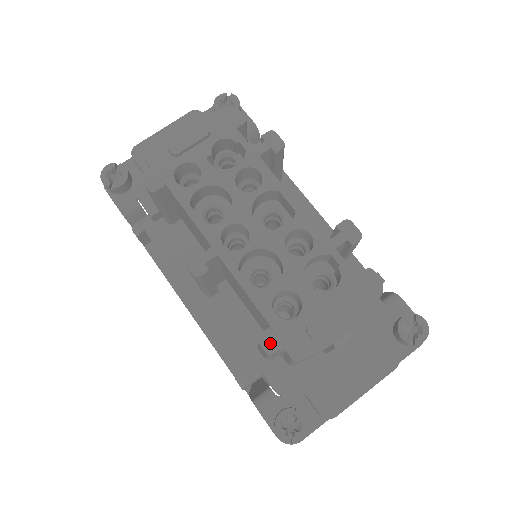
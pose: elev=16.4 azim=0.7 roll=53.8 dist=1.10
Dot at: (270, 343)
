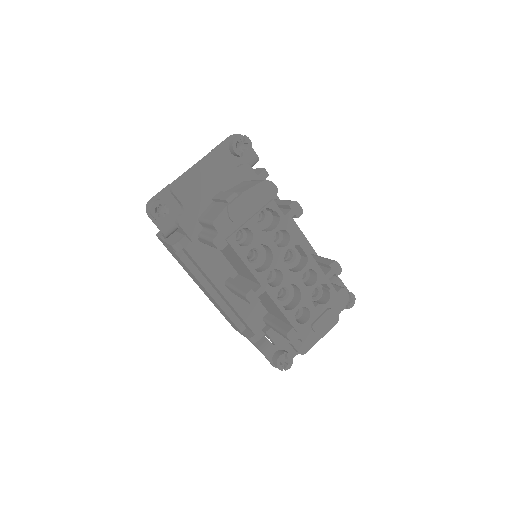
Dot at: (293, 336)
